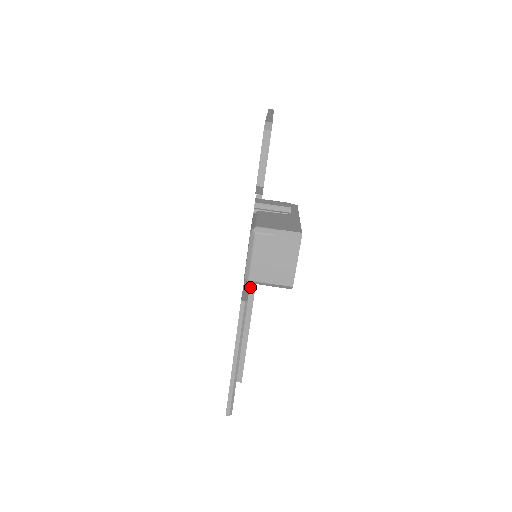
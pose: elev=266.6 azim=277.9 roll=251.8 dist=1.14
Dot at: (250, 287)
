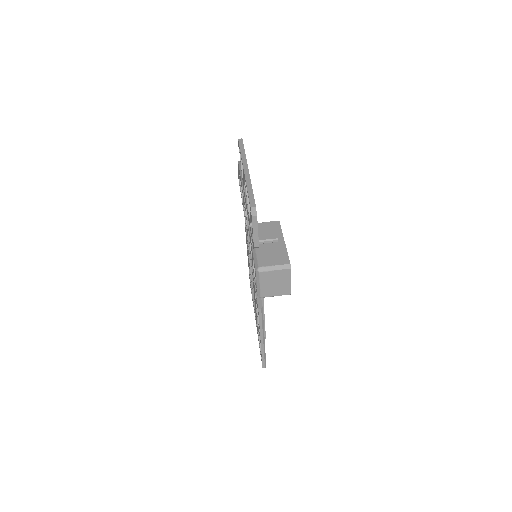
Dot at: occluded
